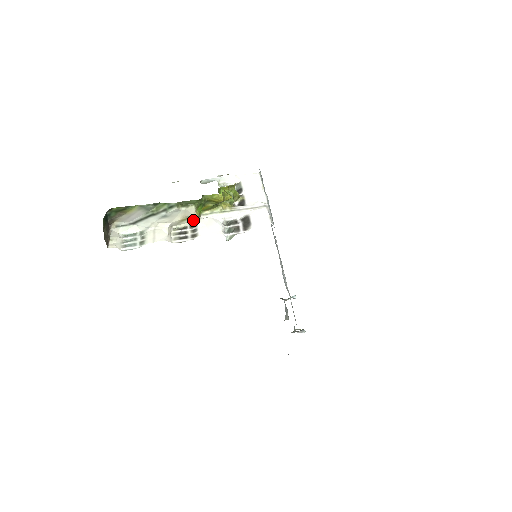
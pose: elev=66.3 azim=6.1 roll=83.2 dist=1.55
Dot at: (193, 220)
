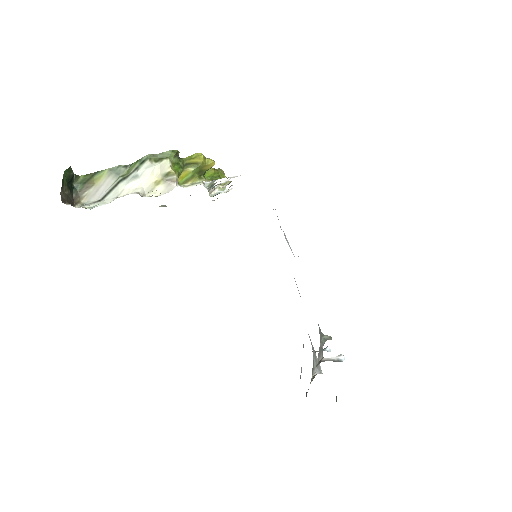
Dot at: (169, 185)
